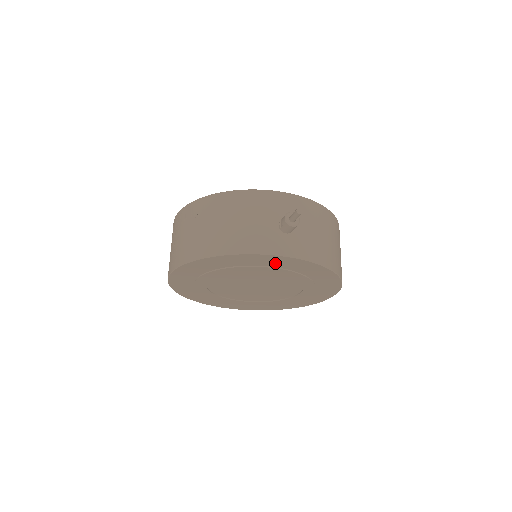
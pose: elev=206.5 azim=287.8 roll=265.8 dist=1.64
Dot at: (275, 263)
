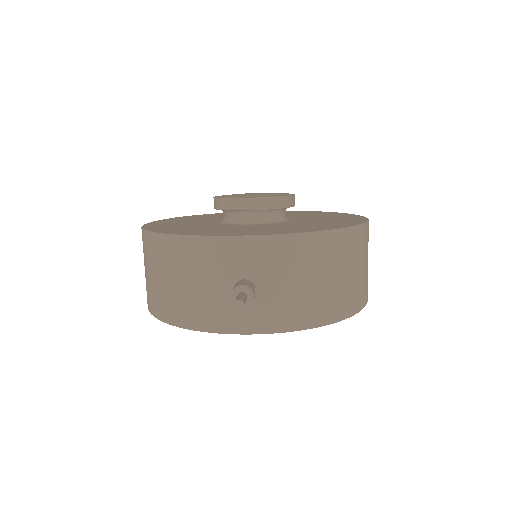
Dot at: occluded
